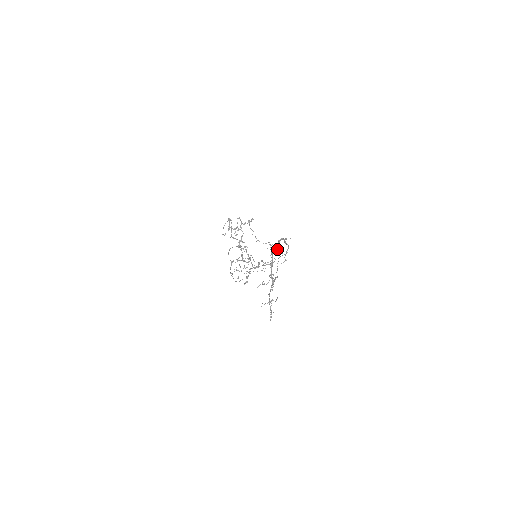
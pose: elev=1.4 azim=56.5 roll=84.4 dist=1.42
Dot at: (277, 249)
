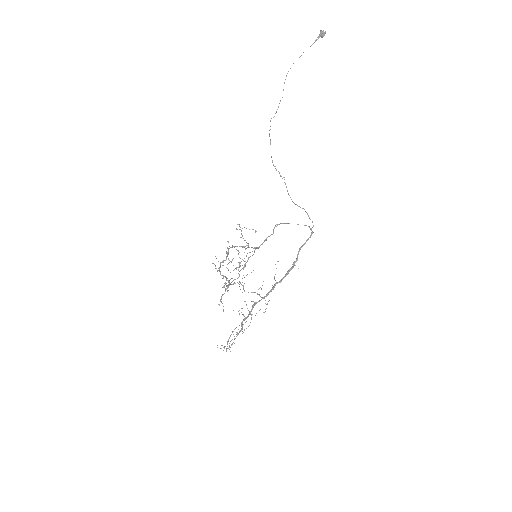
Dot at: occluded
